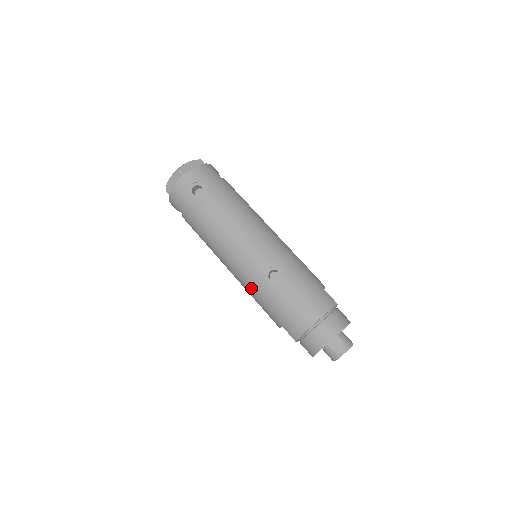
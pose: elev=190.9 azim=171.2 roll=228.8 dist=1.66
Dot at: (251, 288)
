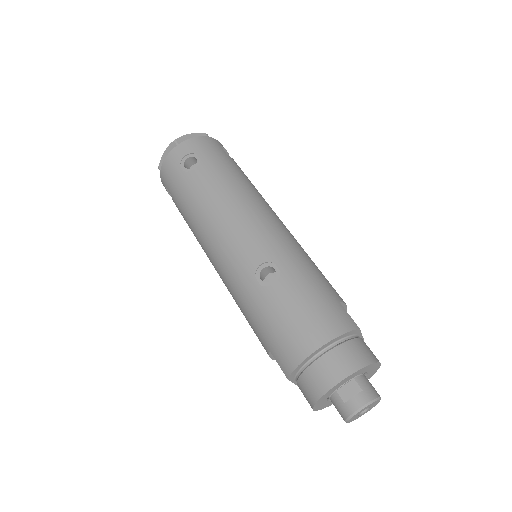
Dot at: (236, 293)
